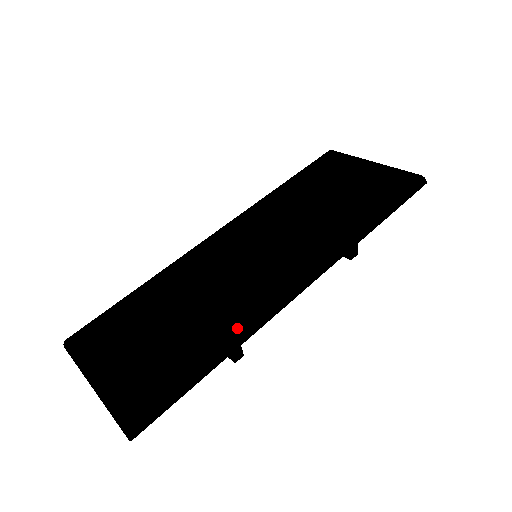
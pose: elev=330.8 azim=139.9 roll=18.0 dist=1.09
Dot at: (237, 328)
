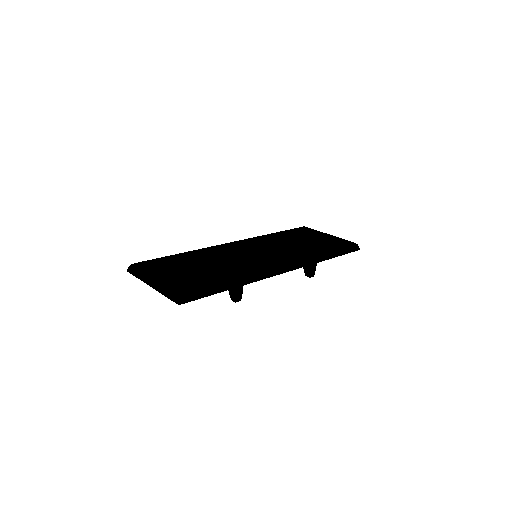
Dot at: (247, 274)
